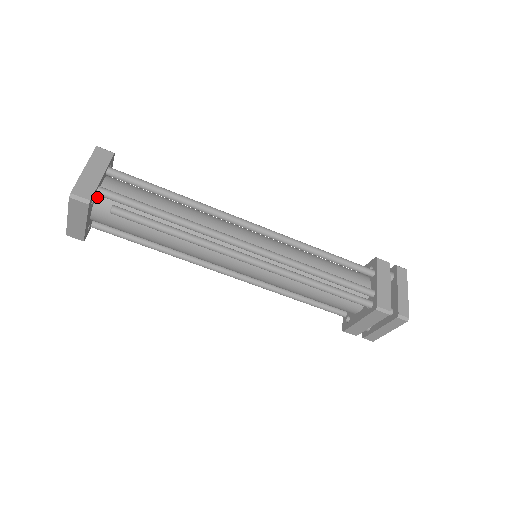
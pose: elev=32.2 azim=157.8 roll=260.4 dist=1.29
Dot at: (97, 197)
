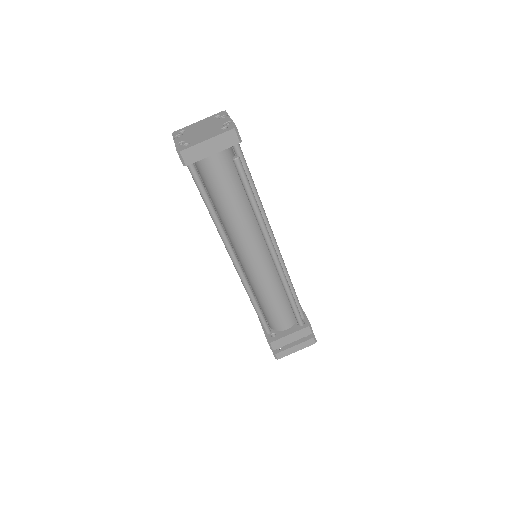
Dot at: occluded
